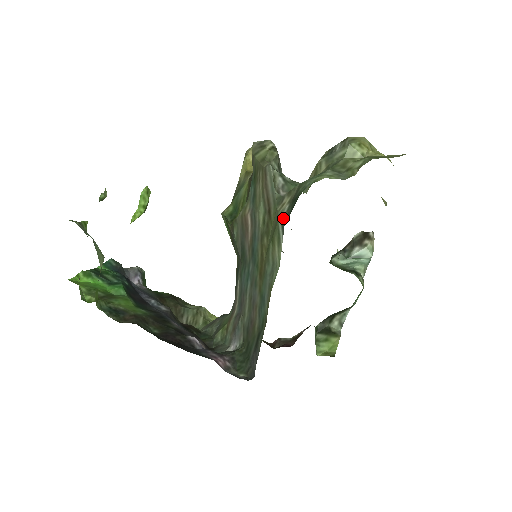
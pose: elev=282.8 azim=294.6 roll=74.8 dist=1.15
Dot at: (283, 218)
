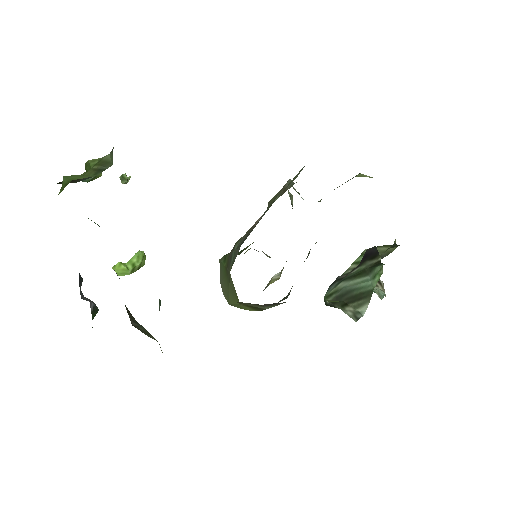
Dot at: occluded
